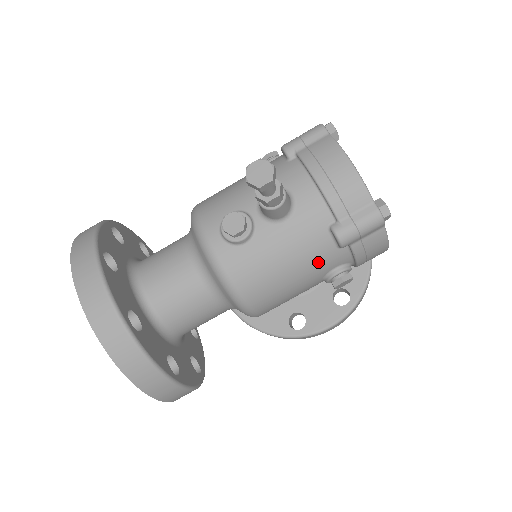
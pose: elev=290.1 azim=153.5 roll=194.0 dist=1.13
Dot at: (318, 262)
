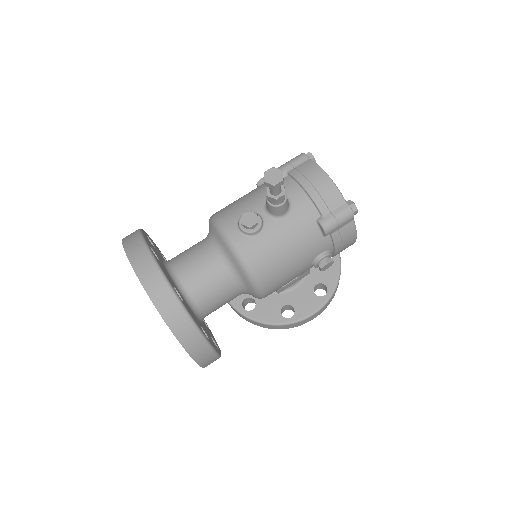
Dot at: (309, 248)
